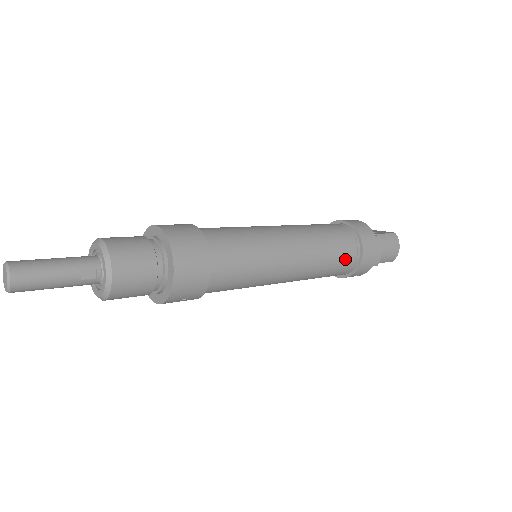
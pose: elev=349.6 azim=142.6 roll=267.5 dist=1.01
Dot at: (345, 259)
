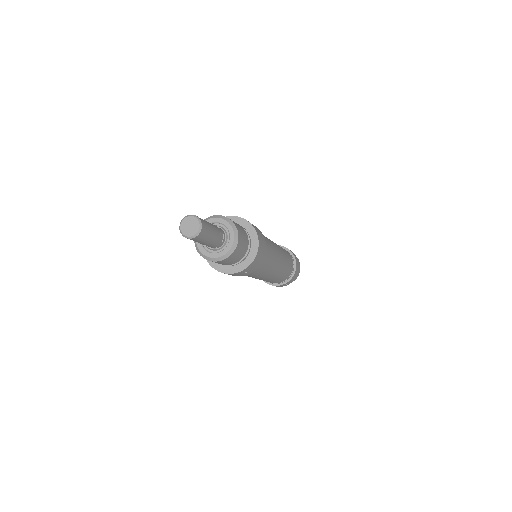
Dot at: (290, 270)
